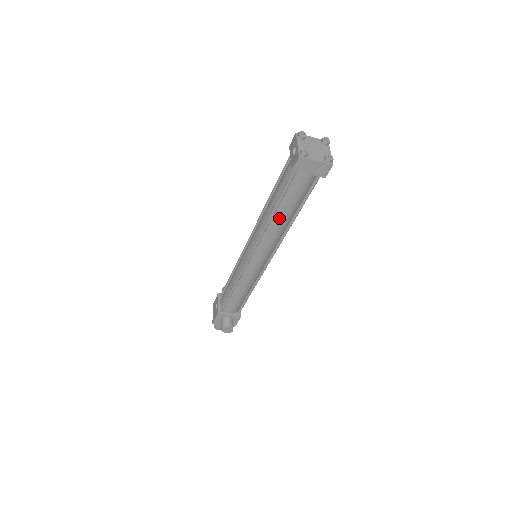
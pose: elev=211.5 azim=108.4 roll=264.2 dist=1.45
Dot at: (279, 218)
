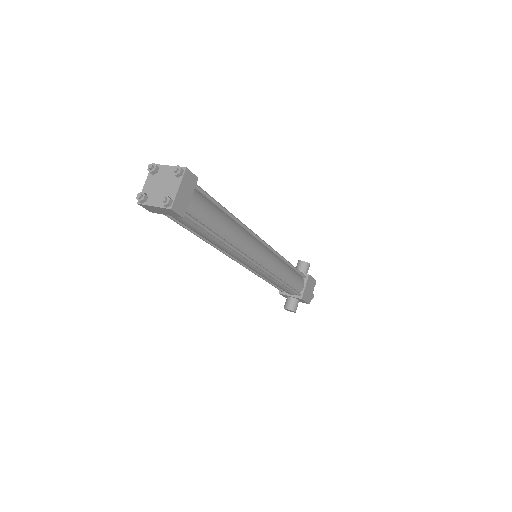
Dot at: (208, 240)
